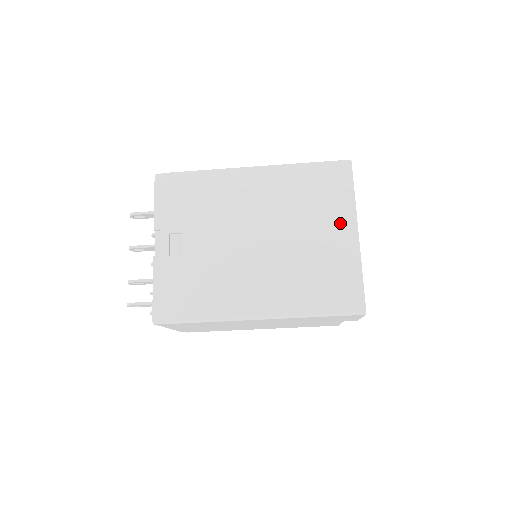
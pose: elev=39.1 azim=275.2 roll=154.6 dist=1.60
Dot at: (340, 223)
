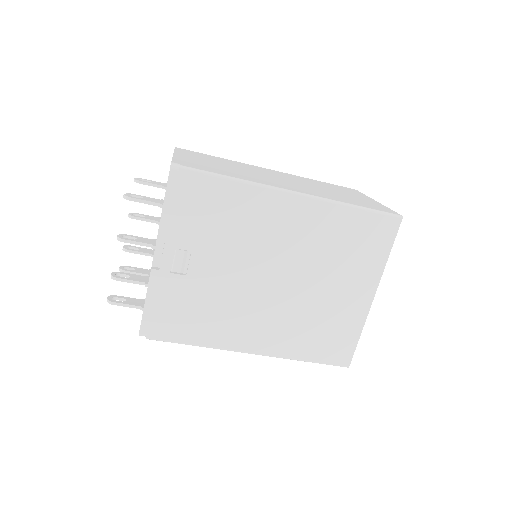
Dot at: (362, 283)
